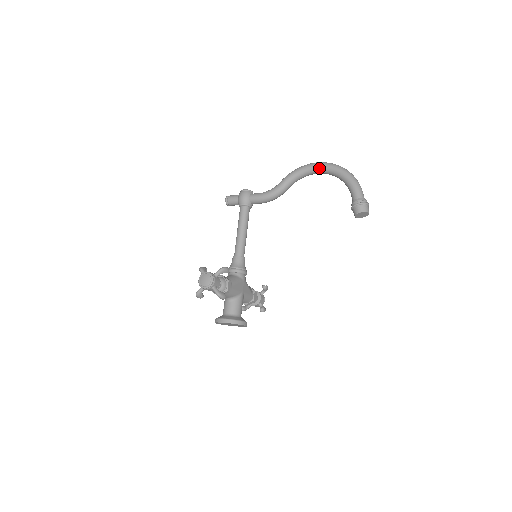
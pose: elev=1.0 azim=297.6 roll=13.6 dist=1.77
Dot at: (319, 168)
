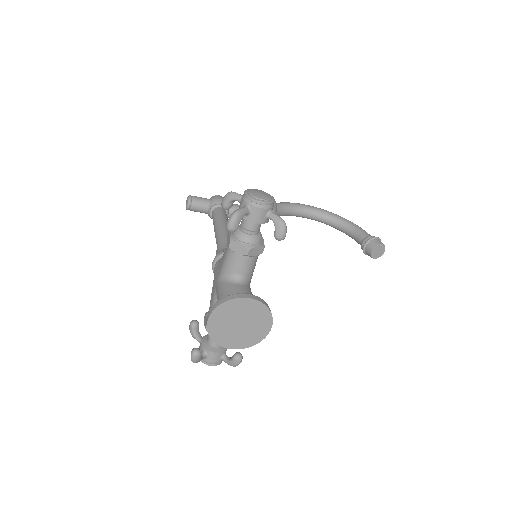
Dot at: (312, 208)
